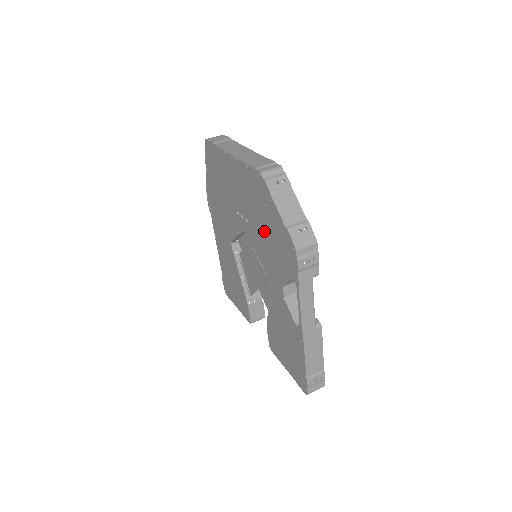
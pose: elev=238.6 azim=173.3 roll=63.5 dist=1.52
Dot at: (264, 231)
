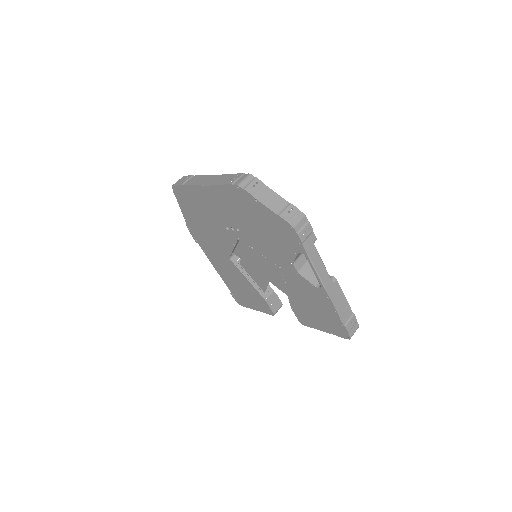
Dot at: (258, 229)
